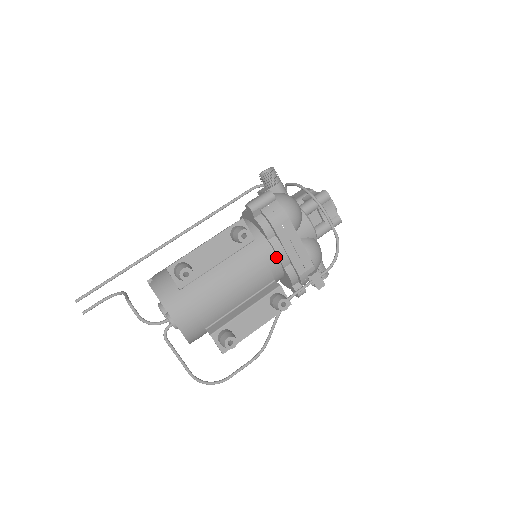
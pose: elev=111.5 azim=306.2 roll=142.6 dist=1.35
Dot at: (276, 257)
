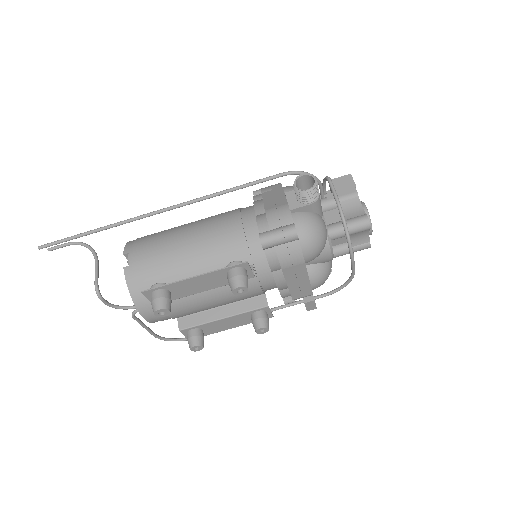
Dot at: (274, 284)
